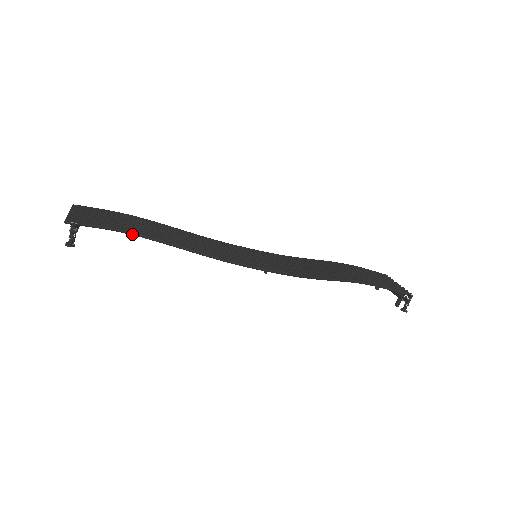
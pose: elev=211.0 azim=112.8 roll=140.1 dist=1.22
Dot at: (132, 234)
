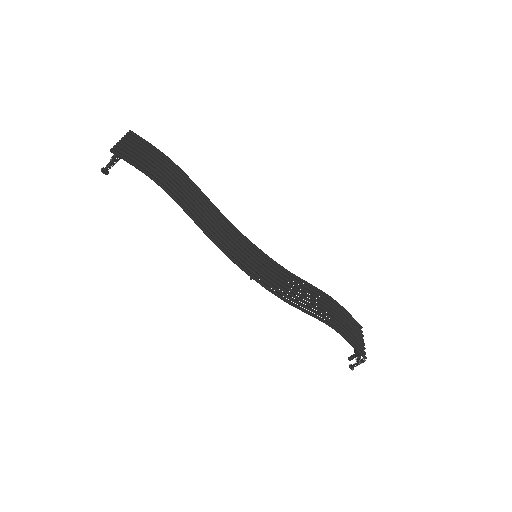
Dot at: (161, 187)
